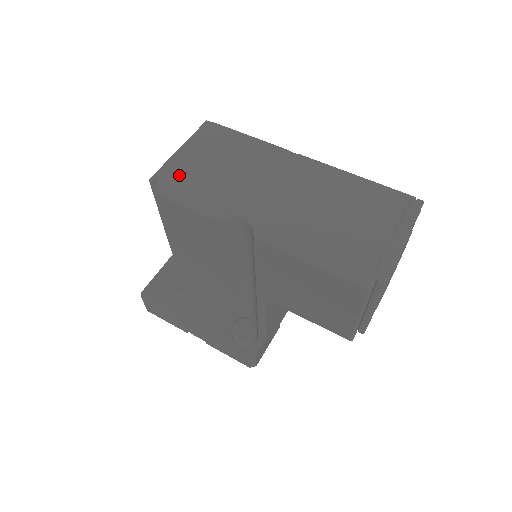
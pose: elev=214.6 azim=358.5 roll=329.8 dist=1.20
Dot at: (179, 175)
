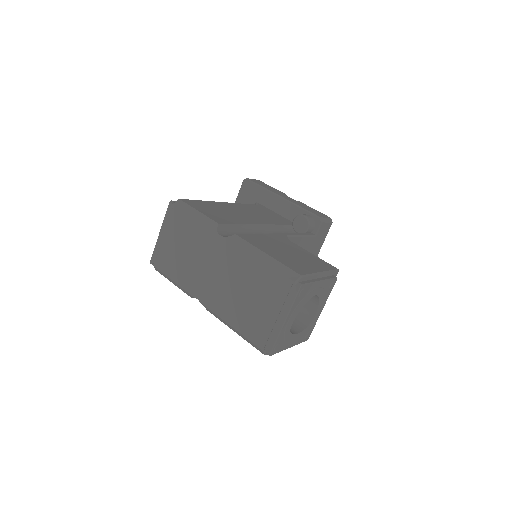
Dot at: (162, 260)
